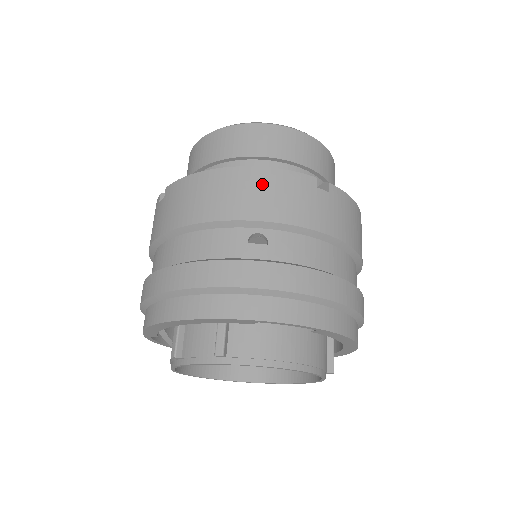
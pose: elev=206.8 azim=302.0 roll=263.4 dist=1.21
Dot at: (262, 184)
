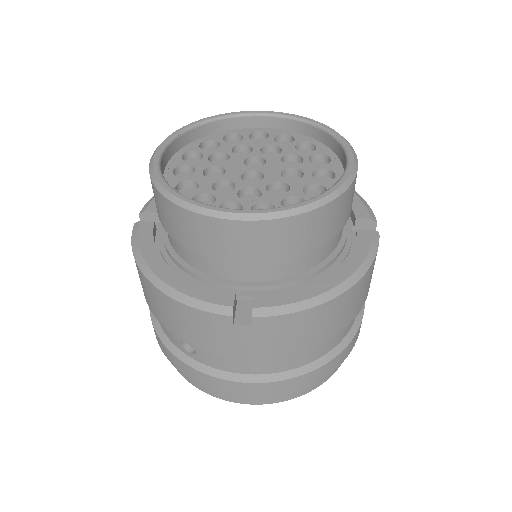
Dot at: (175, 313)
